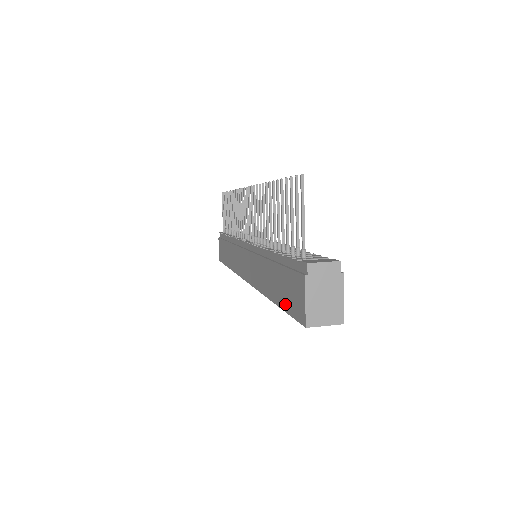
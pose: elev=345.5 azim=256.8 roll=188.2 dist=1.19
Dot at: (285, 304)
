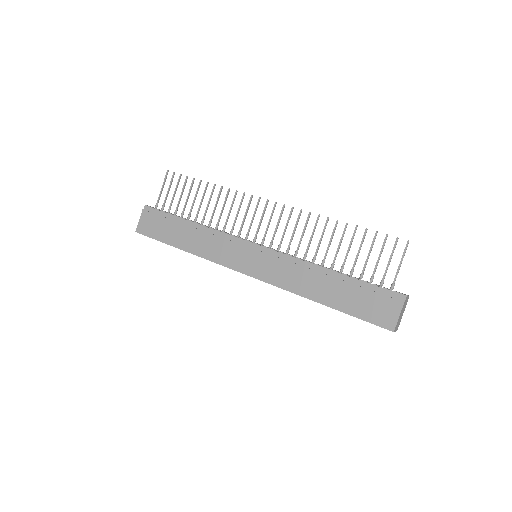
Dot at: (356, 312)
